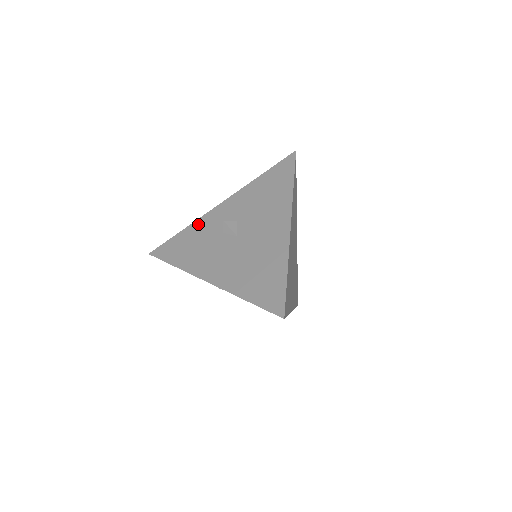
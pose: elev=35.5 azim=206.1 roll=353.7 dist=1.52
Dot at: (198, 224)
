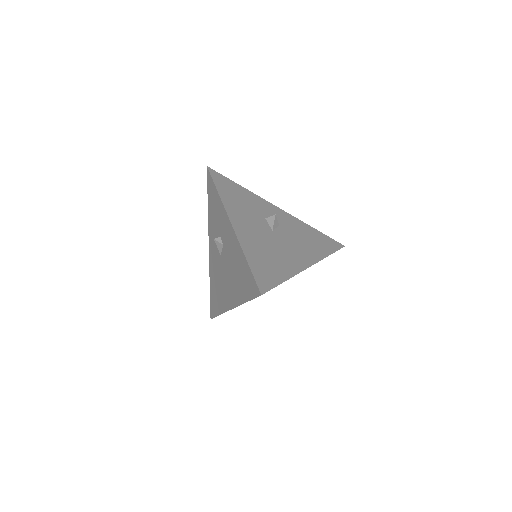
Dot at: (254, 196)
